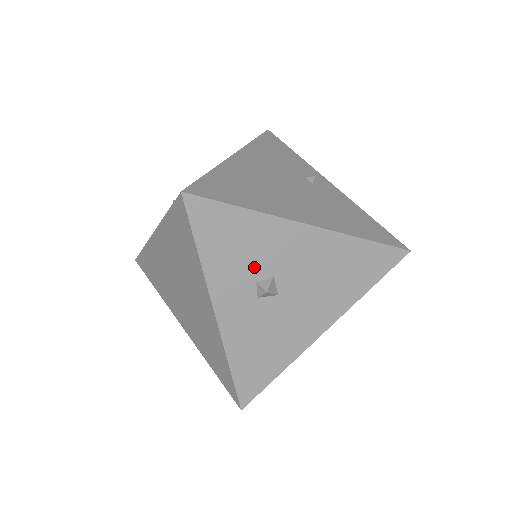
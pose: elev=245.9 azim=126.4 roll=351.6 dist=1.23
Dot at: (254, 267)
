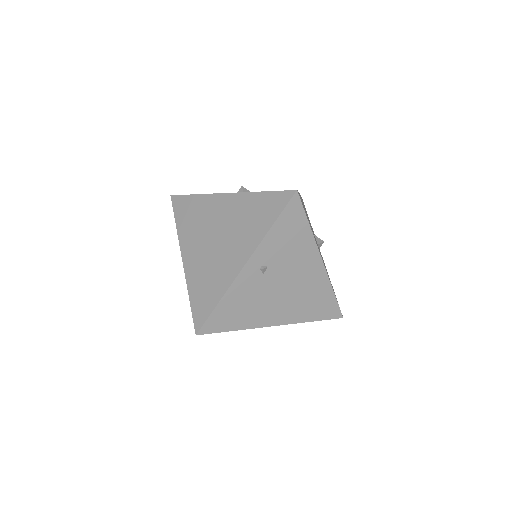
Dot at: occluded
